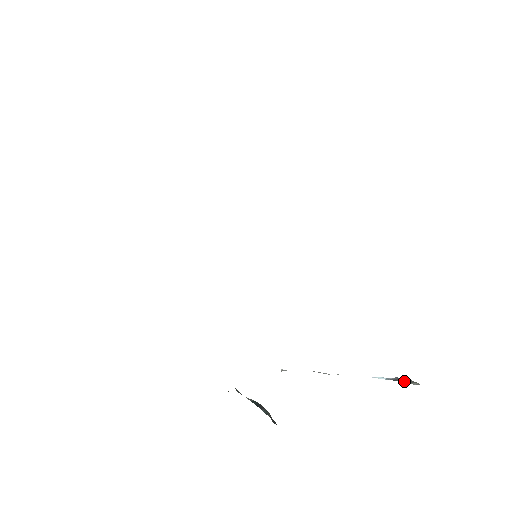
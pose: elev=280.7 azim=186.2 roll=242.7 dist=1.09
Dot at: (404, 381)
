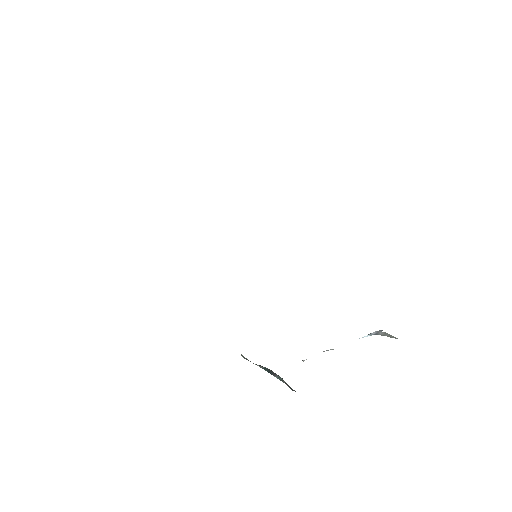
Dot at: (384, 335)
